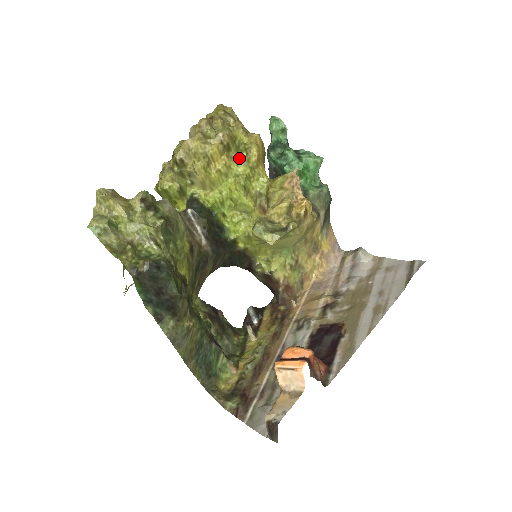
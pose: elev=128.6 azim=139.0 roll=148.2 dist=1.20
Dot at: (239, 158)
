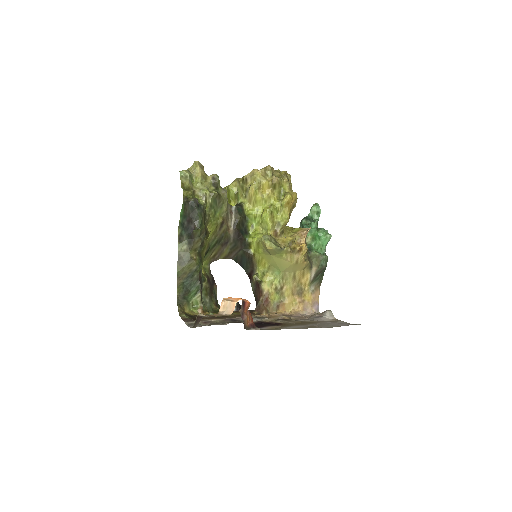
Dot at: (278, 198)
